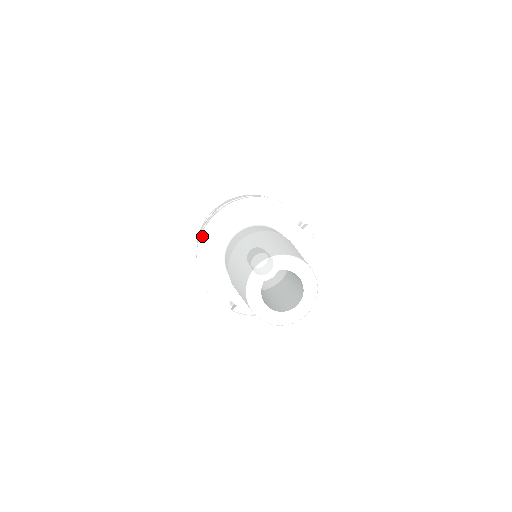
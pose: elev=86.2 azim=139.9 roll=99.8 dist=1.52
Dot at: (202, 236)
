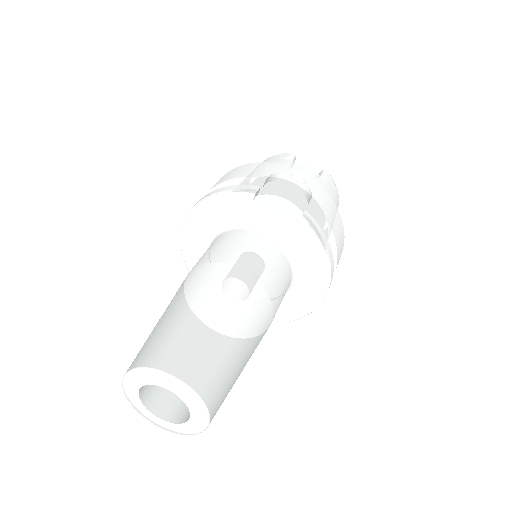
Dot at: (182, 245)
